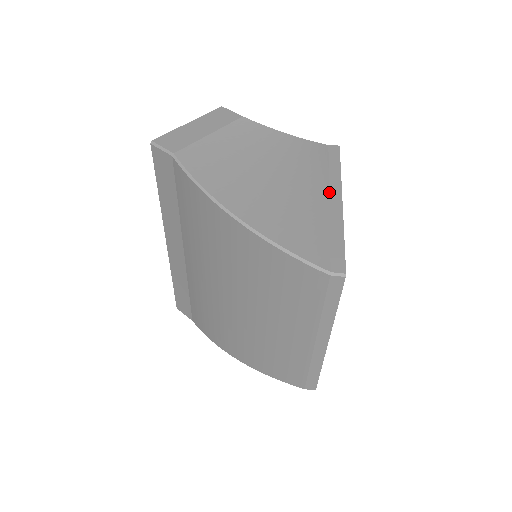
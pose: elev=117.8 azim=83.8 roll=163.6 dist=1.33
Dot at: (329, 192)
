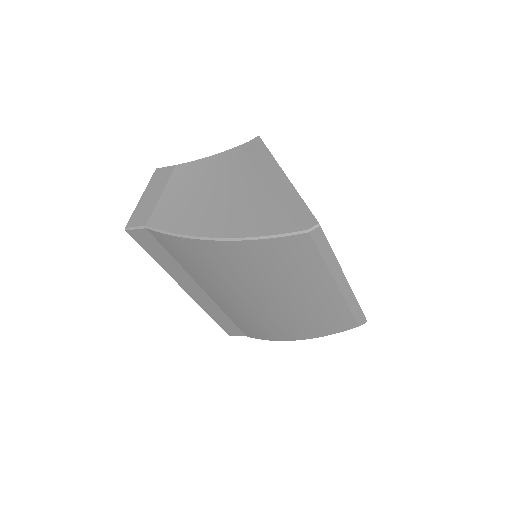
Dot at: (272, 175)
